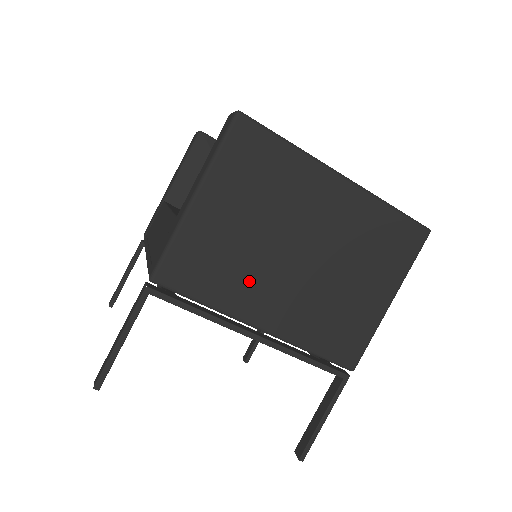
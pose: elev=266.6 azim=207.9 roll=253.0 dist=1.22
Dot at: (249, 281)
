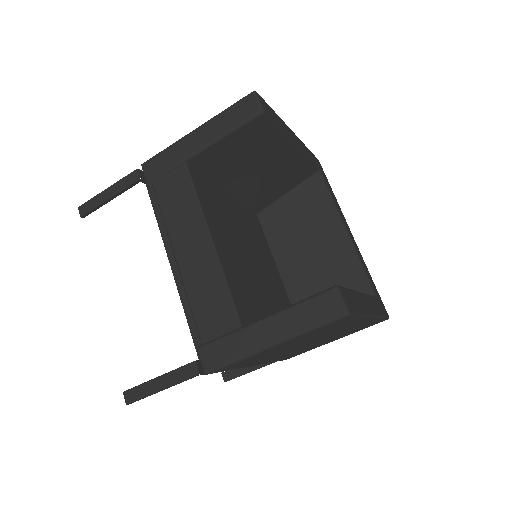
Dot at: (267, 358)
